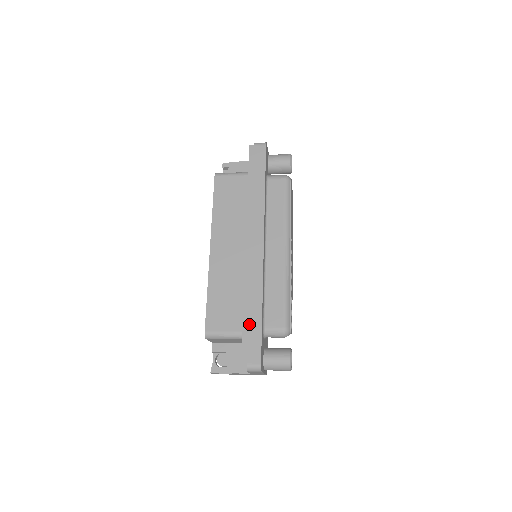
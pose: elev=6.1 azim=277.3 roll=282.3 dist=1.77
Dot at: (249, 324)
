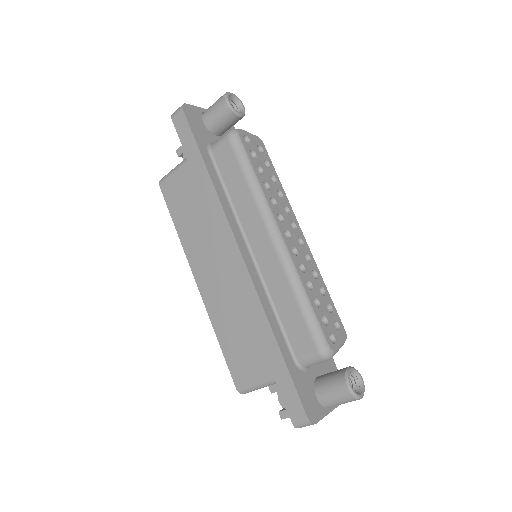
Dot at: (271, 367)
